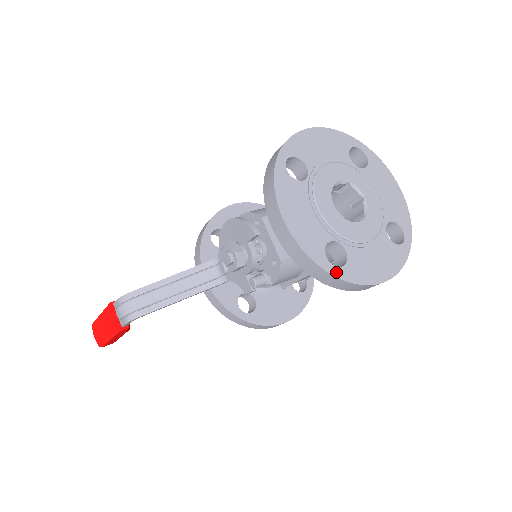
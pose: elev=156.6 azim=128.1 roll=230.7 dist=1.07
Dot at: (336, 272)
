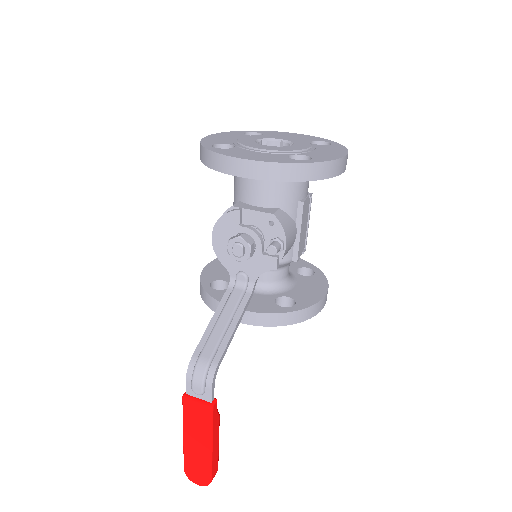
Dot at: (311, 161)
